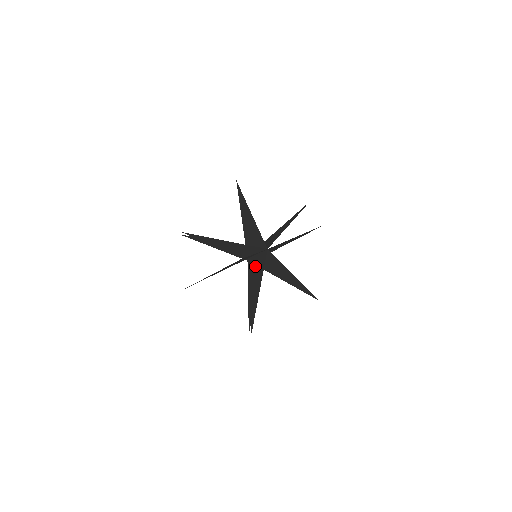
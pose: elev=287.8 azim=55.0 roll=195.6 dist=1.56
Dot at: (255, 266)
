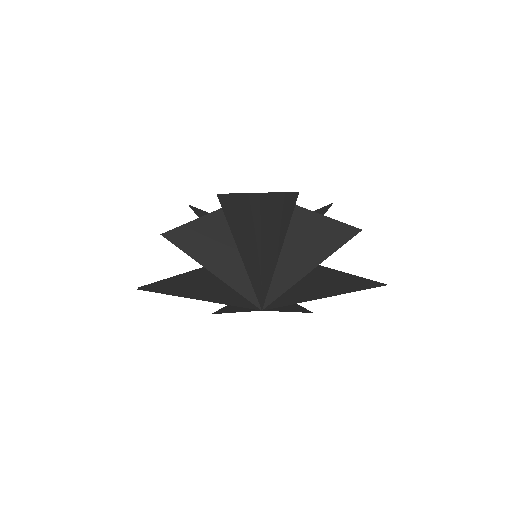
Dot at: occluded
